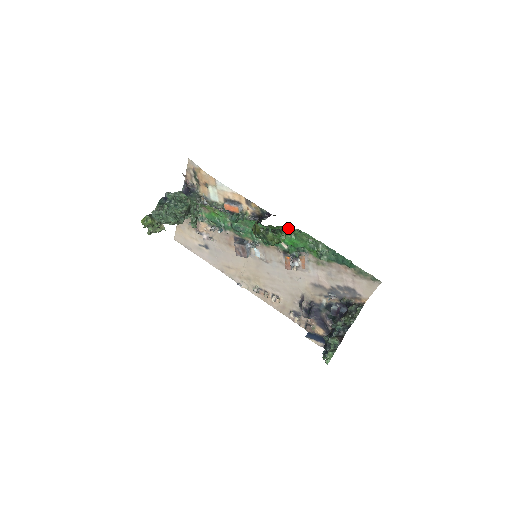
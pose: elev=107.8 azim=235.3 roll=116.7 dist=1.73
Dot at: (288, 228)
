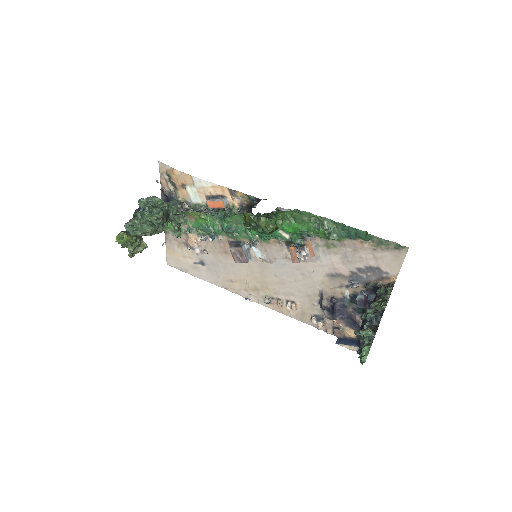
Dot at: (283, 210)
